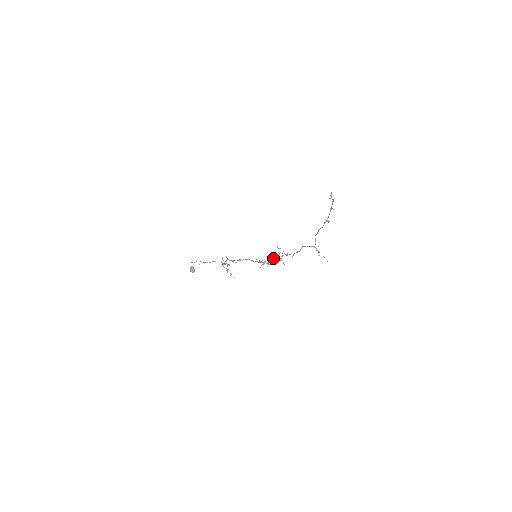
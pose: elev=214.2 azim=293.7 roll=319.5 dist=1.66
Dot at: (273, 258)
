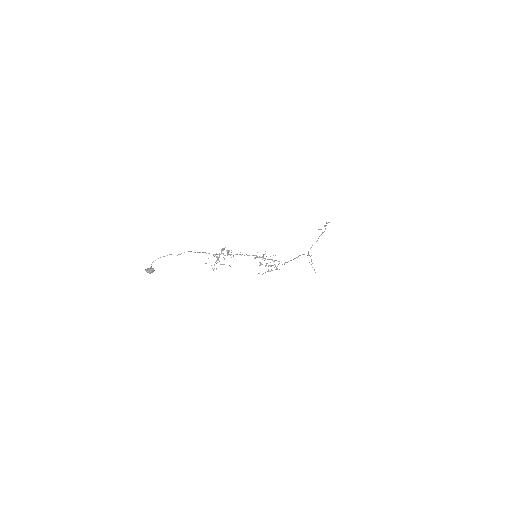
Dot at: occluded
